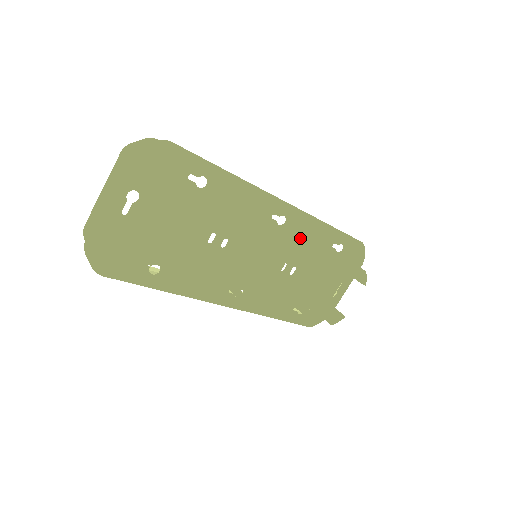
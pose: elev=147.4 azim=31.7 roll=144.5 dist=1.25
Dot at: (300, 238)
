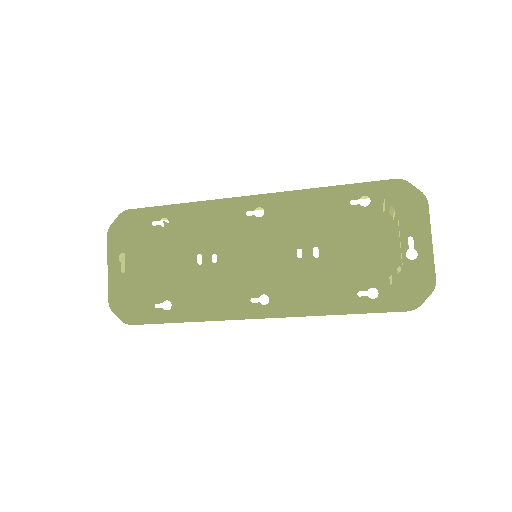
Dot at: (296, 217)
